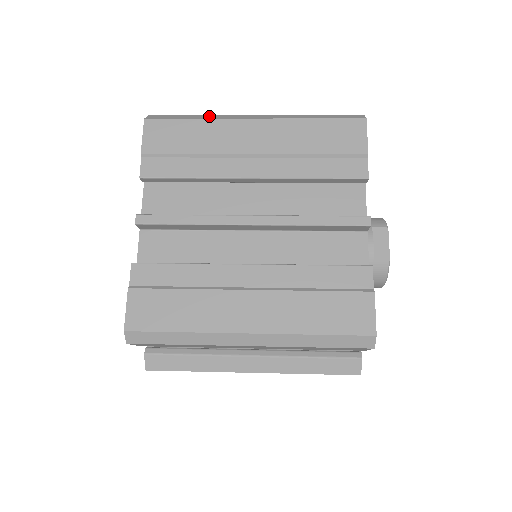
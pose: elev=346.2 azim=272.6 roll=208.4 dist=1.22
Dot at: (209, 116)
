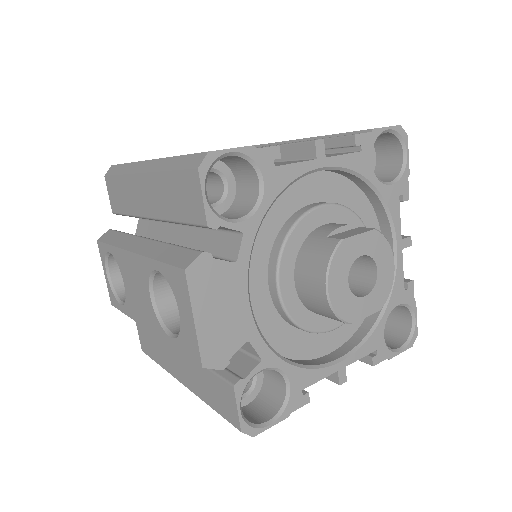
Dot at: occluded
